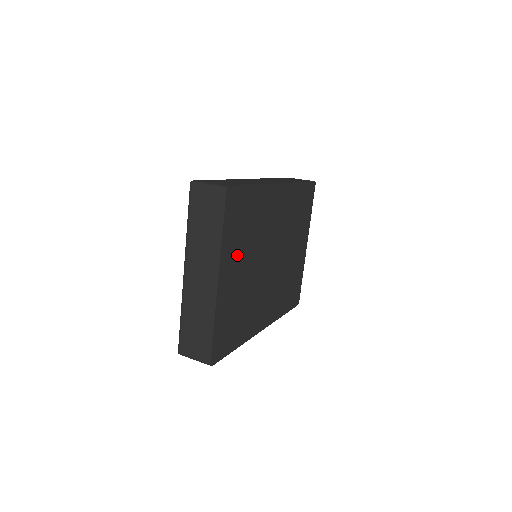
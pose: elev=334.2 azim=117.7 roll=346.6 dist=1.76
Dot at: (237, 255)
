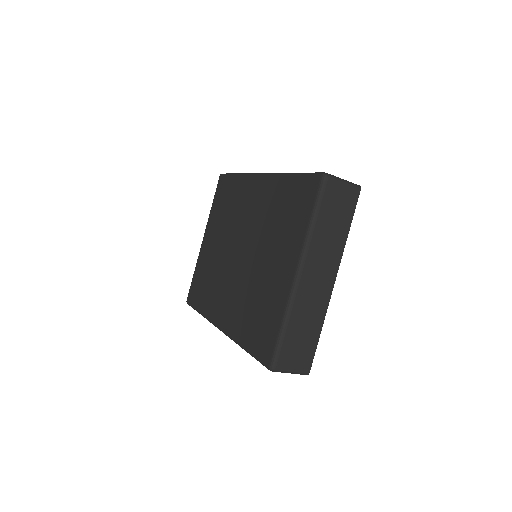
Dot at: occluded
